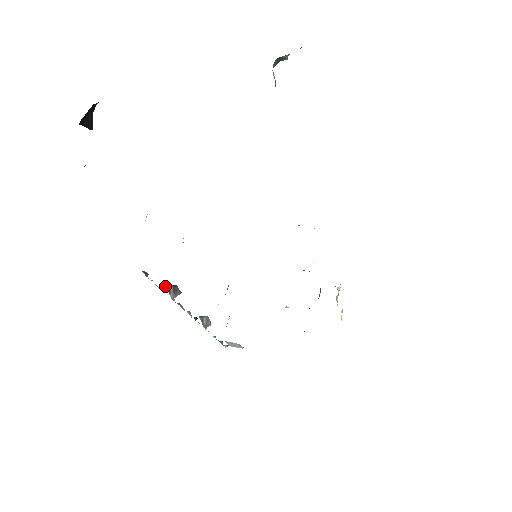
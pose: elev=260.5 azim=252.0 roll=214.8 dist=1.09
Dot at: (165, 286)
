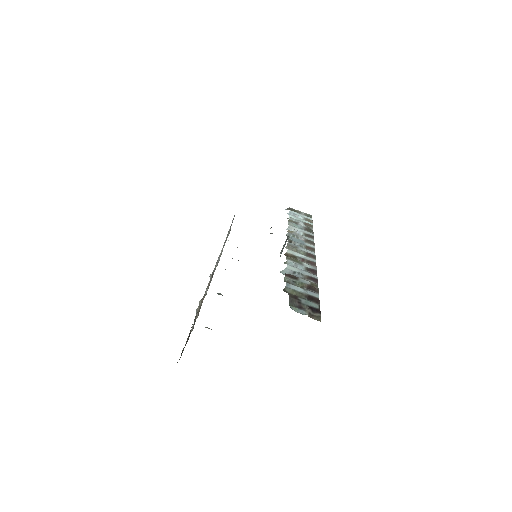
Dot at: occluded
